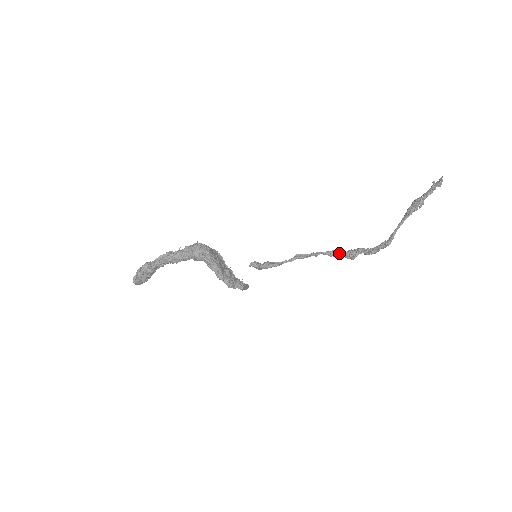
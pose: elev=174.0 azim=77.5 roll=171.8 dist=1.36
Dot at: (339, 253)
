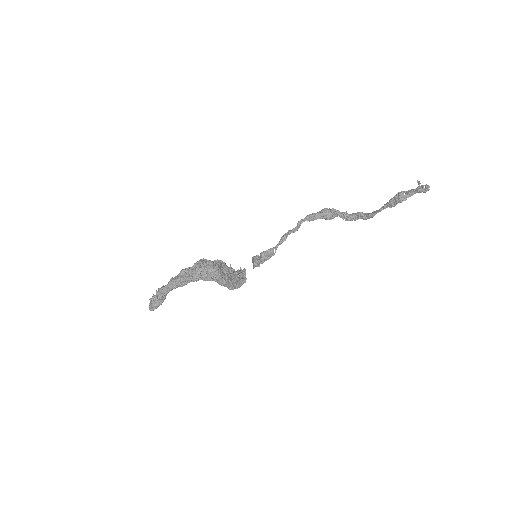
Dot at: (317, 216)
